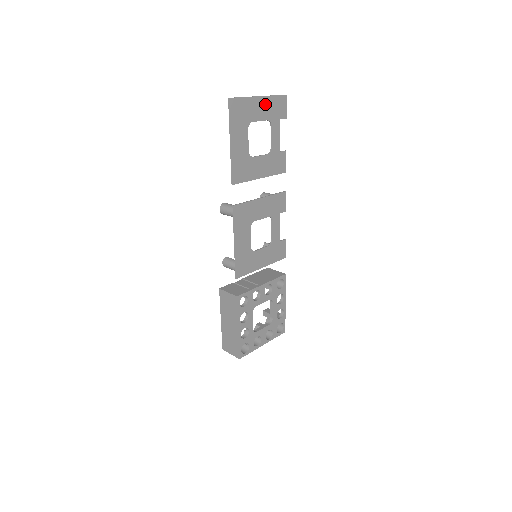
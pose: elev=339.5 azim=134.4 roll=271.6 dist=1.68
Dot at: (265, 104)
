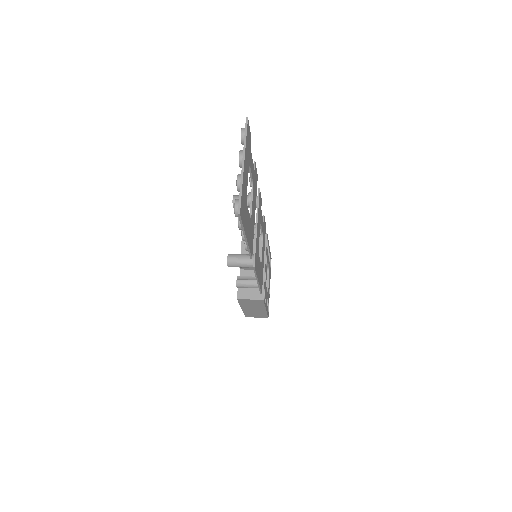
Dot at: (246, 160)
